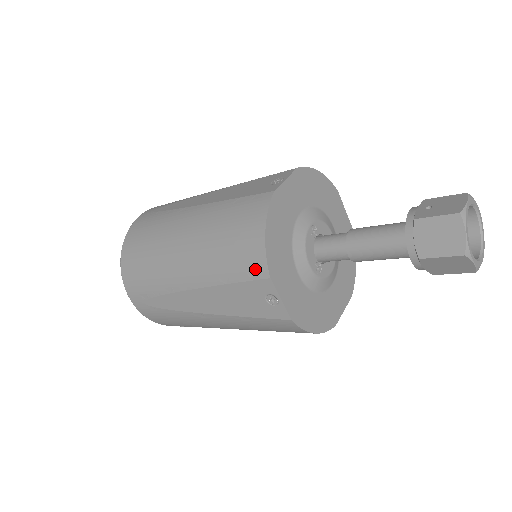
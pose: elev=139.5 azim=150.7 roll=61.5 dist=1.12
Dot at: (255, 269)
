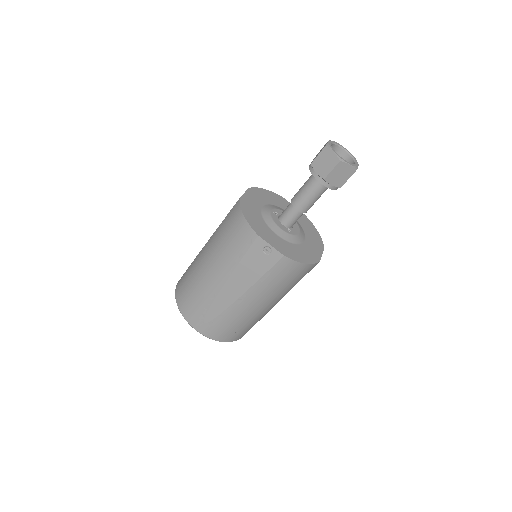
Dot at: (249, 238)
